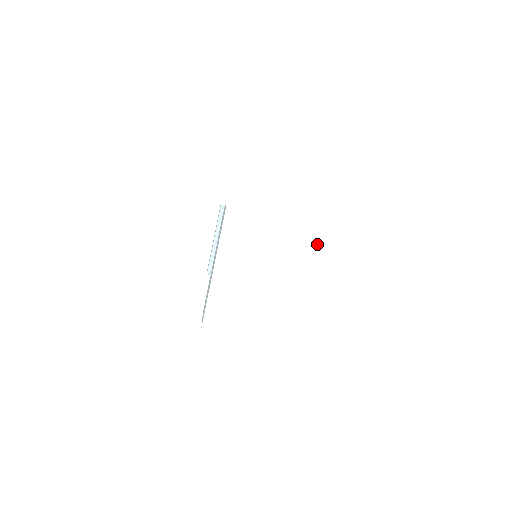
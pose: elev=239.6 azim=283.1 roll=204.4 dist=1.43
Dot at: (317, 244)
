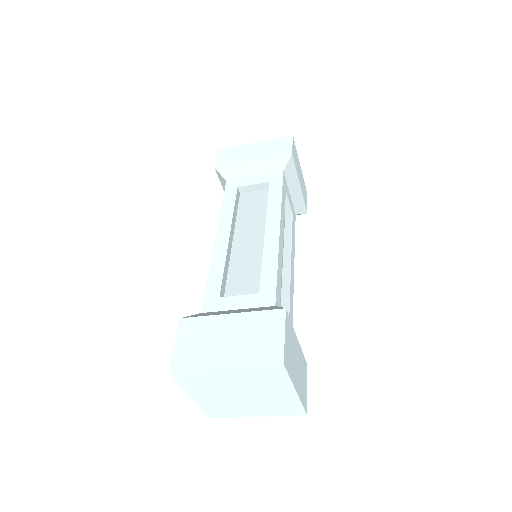
Dot at: (260, 375)
